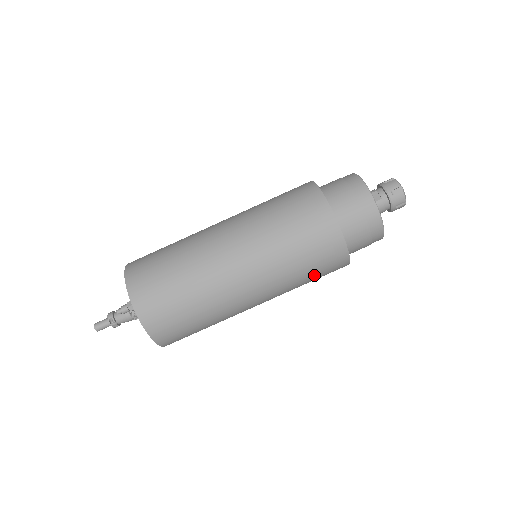
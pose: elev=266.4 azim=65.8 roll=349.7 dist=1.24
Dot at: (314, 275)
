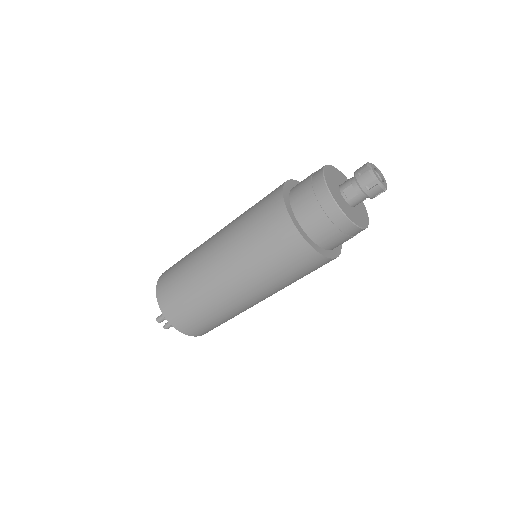
Dot at: occluded
